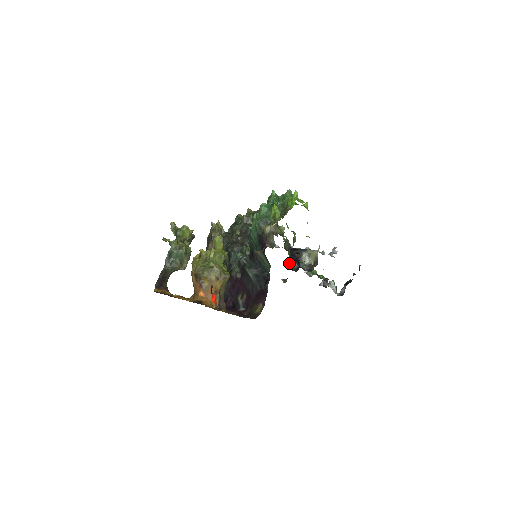
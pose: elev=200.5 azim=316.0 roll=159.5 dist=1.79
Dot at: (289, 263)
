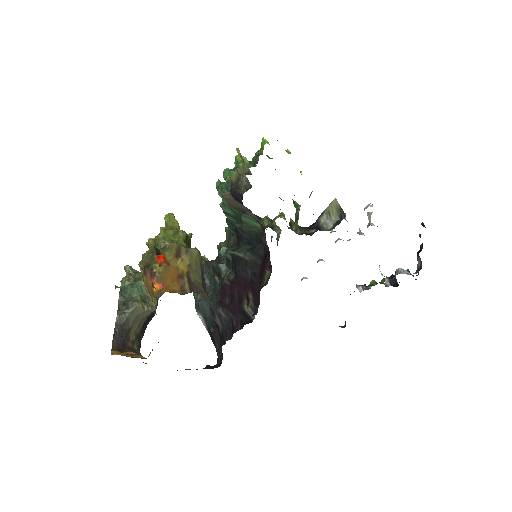
Dot at: (302, 232)
